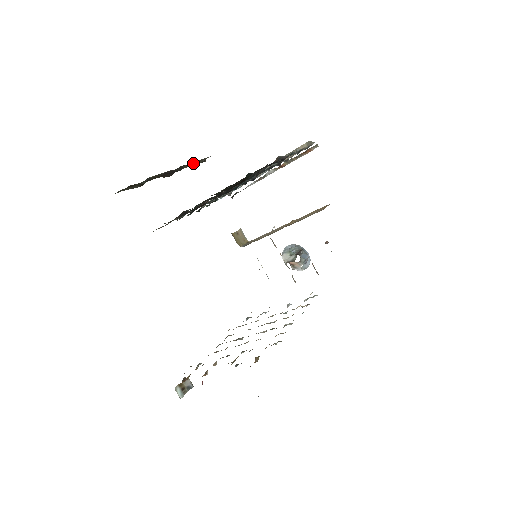
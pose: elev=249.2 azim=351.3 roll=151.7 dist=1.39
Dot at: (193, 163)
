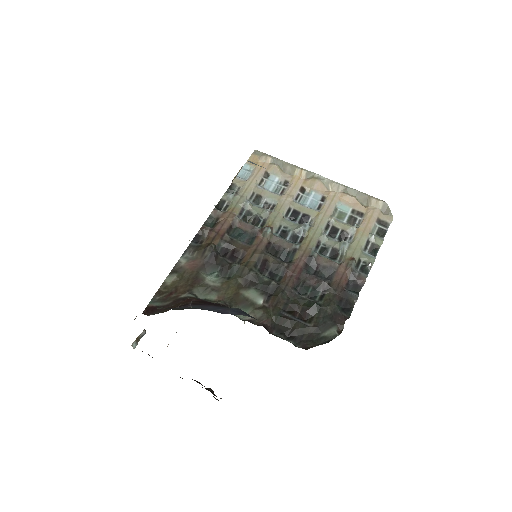
Dot at: occluded
